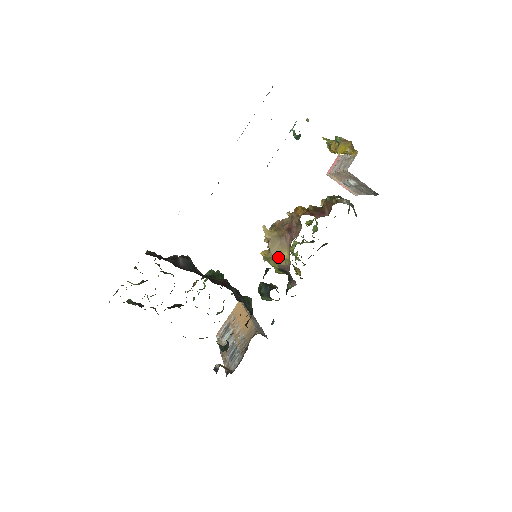
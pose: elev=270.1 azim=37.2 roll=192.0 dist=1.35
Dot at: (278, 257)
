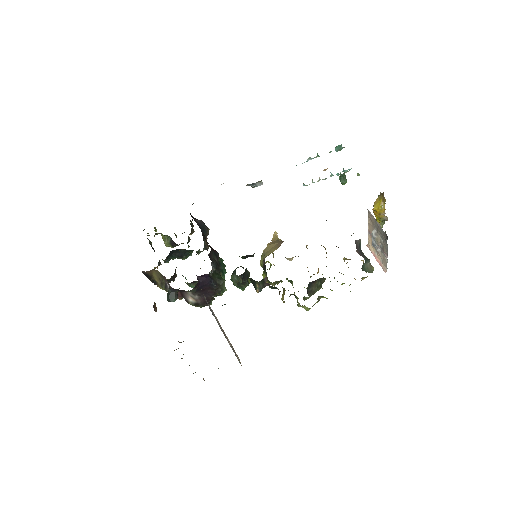
Dot at: (268, 253)
